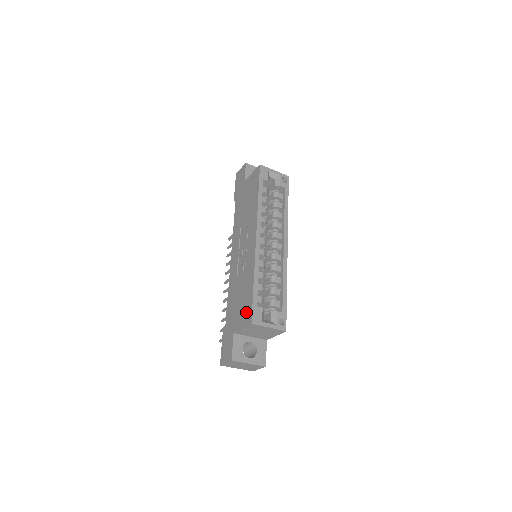
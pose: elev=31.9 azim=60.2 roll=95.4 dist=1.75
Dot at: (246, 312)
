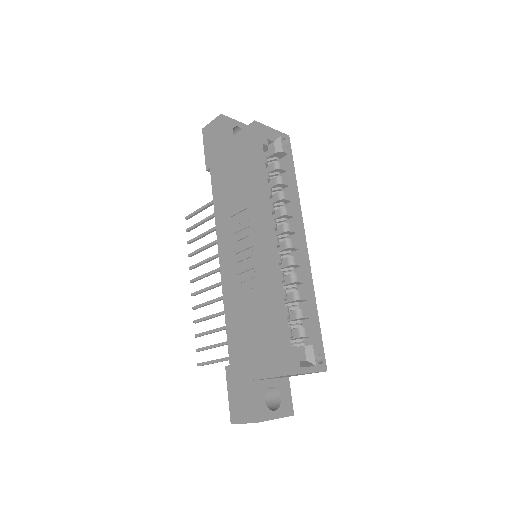
Dot at: (273, 354)
